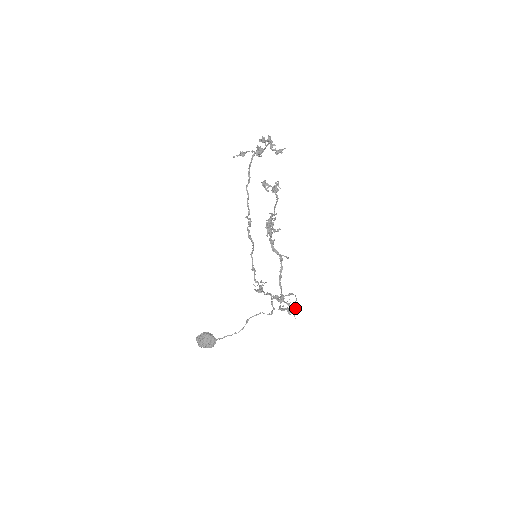
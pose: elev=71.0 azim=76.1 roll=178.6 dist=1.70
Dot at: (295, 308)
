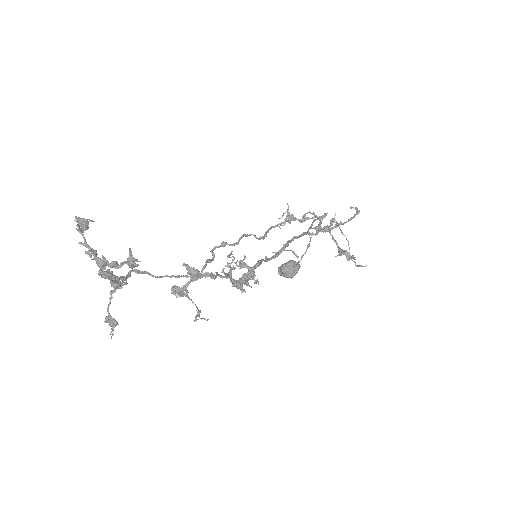
Dot at: (351, 218)
